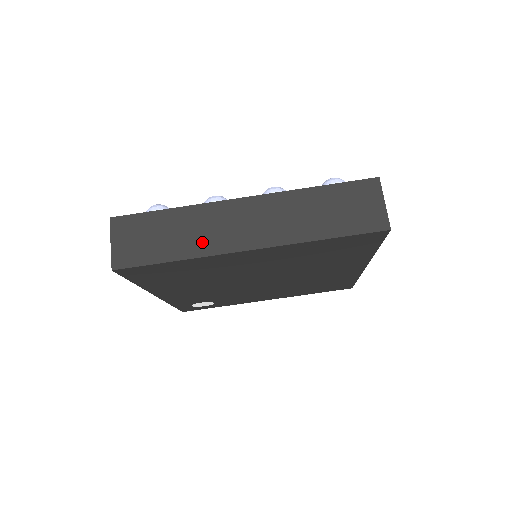
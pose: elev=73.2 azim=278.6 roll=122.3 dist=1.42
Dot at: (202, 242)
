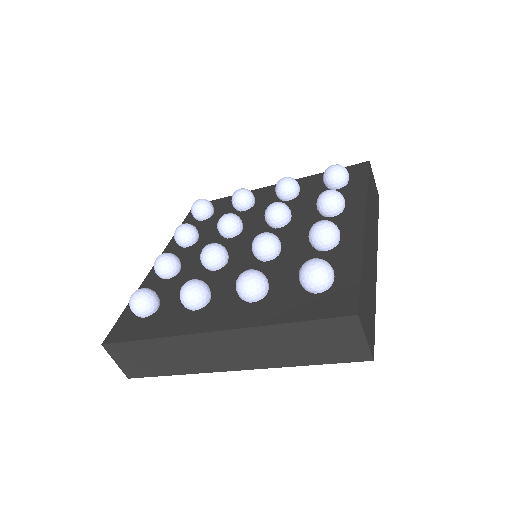
Dot at: (191, 364)
